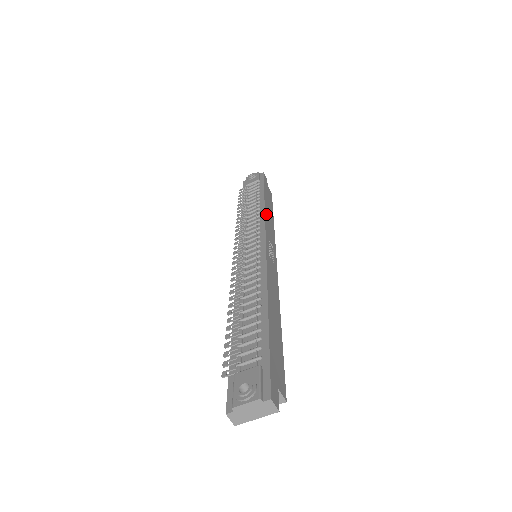
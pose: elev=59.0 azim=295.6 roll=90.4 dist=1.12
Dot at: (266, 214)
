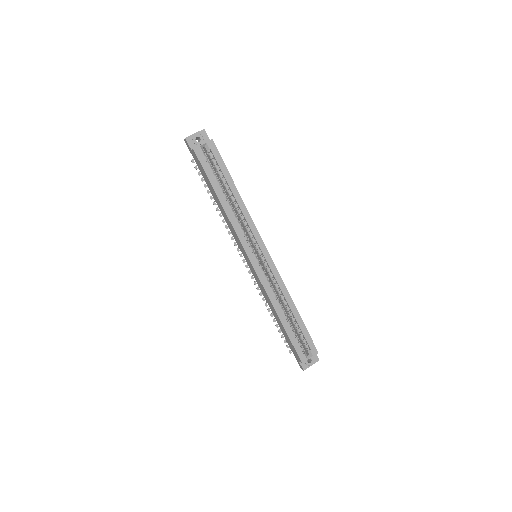
Dot at: occluded
